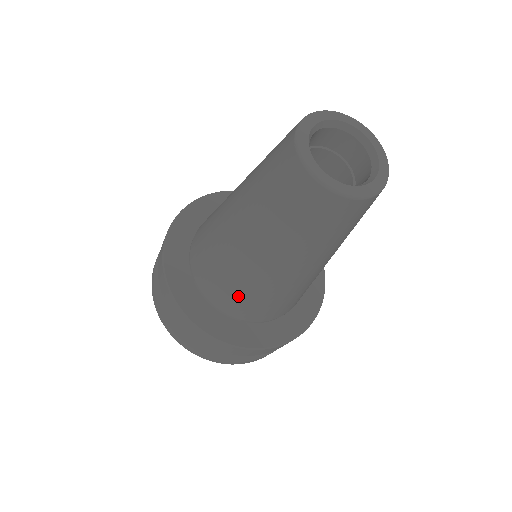
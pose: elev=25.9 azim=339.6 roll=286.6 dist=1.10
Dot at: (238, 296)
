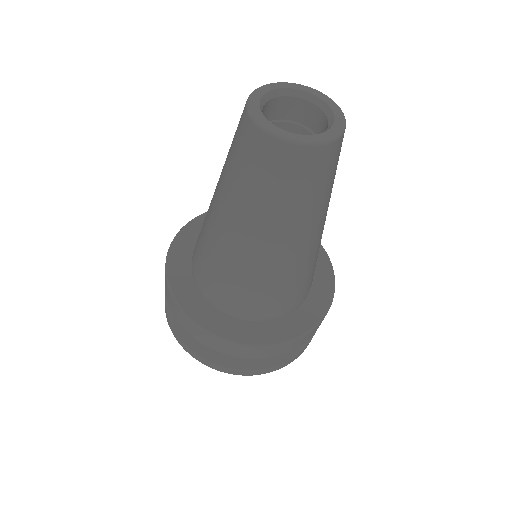
Dot at: (293, 289)
